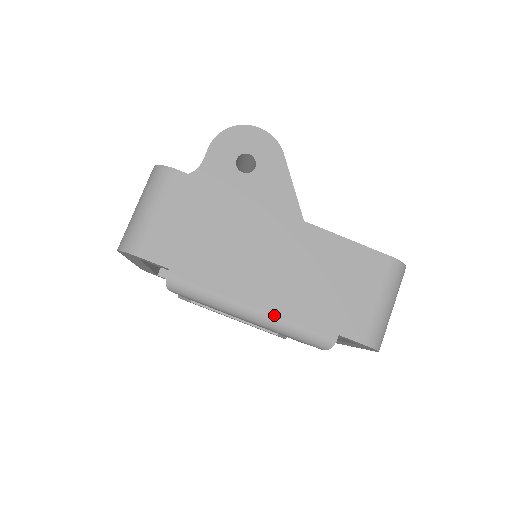
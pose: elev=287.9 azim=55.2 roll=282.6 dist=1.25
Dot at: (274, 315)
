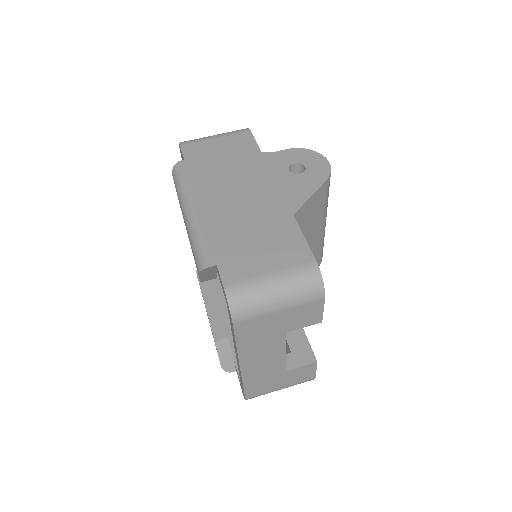
Dot at: (198, 220)
